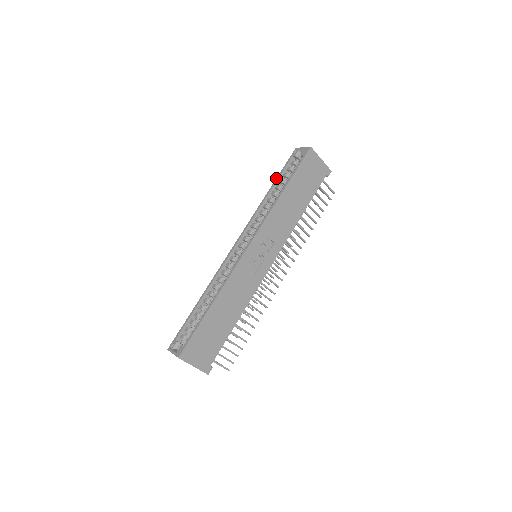
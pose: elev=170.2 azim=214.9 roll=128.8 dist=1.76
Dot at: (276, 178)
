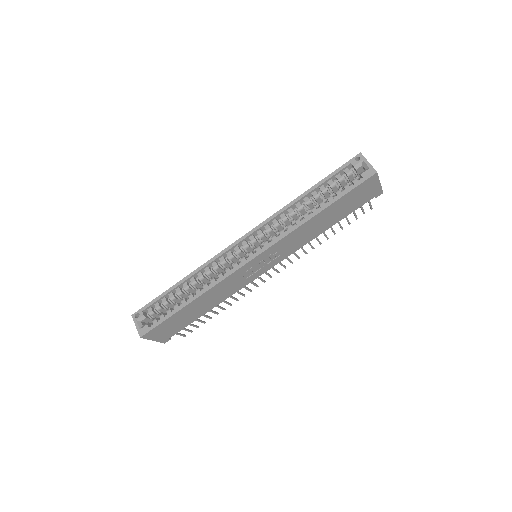
Dot at: (319, 182)
